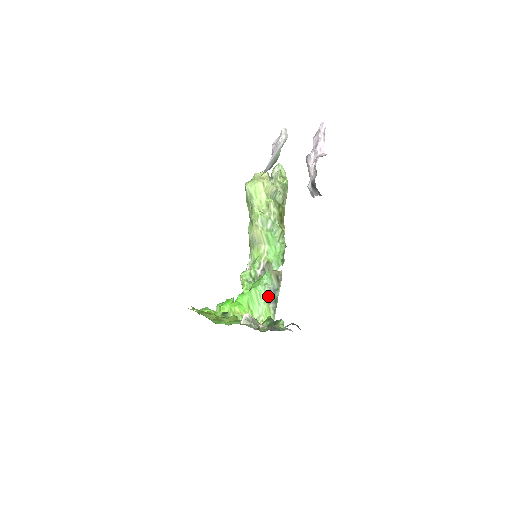
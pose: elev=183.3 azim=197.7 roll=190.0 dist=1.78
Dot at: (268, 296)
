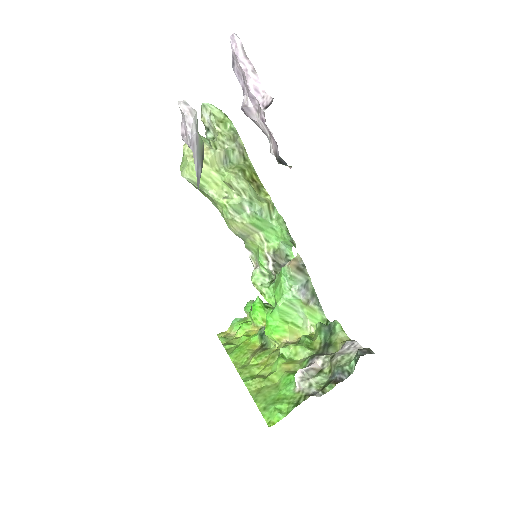
Dot at: (302, 299)
